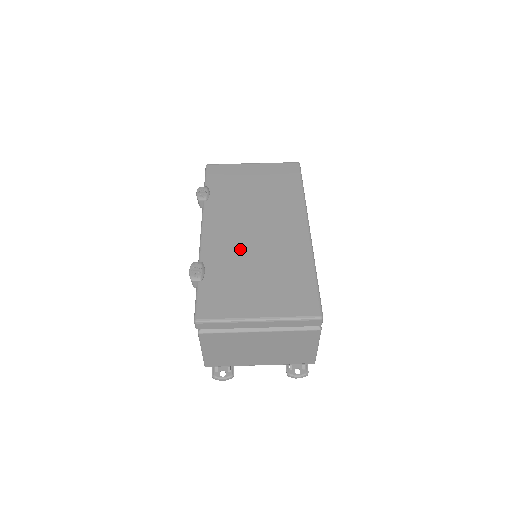
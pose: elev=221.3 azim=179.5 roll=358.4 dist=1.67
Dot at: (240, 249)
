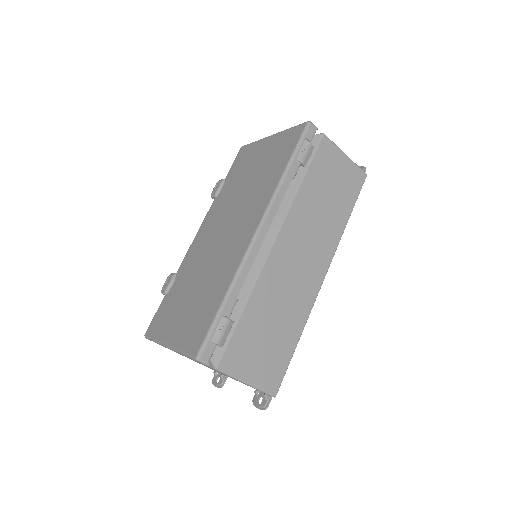
Dot at: (201, 260)
